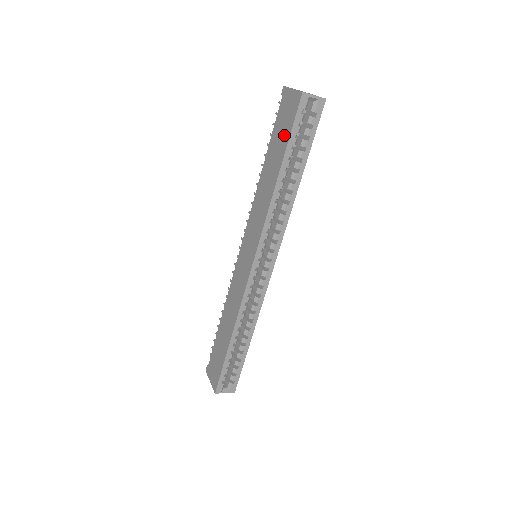
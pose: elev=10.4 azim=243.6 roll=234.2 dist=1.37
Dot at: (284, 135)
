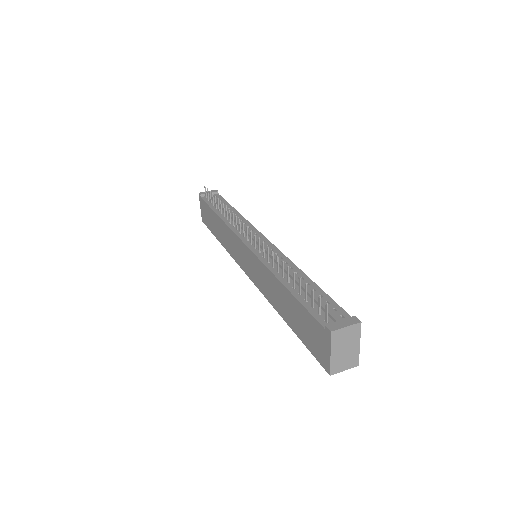
Dot at: (304, 334)
